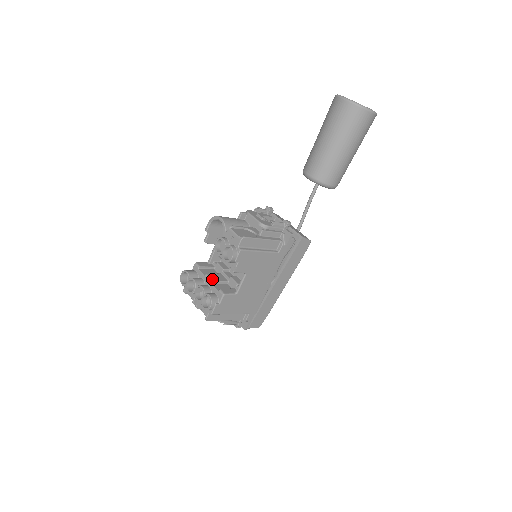
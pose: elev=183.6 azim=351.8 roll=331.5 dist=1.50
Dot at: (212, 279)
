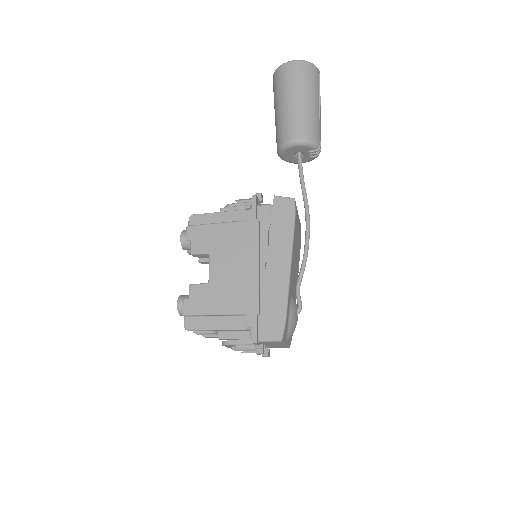
Dot at: occluded
